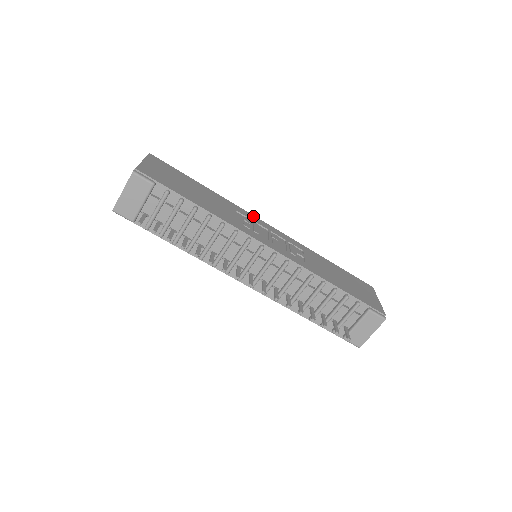
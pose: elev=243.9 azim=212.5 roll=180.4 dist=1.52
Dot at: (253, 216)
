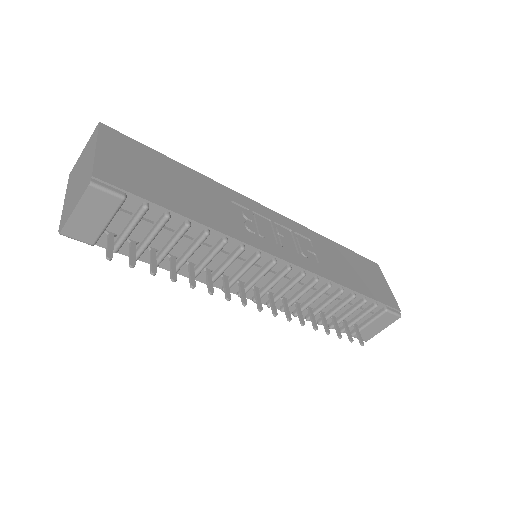
Dot at: (250, 200)
